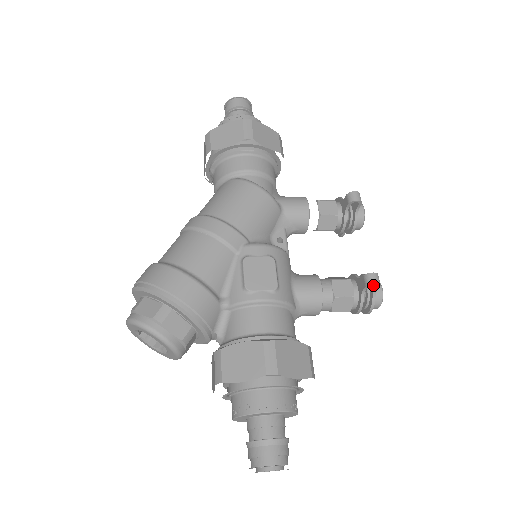
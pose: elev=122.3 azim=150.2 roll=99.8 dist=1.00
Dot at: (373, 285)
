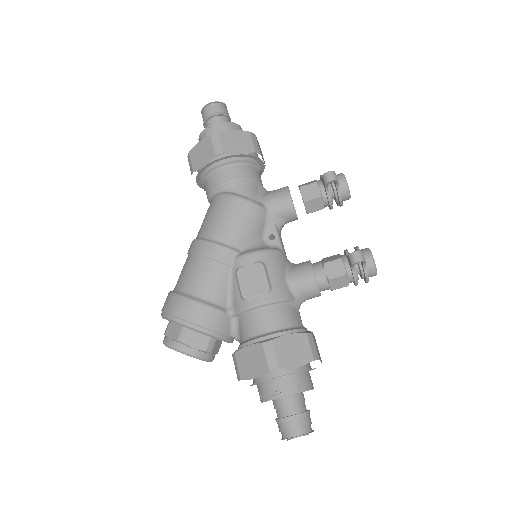
Dot at: occluded
